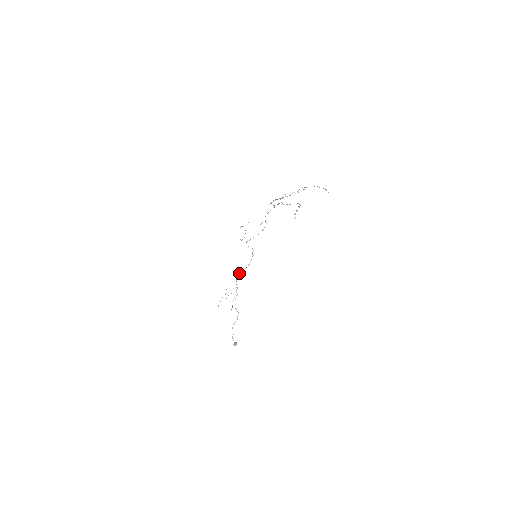
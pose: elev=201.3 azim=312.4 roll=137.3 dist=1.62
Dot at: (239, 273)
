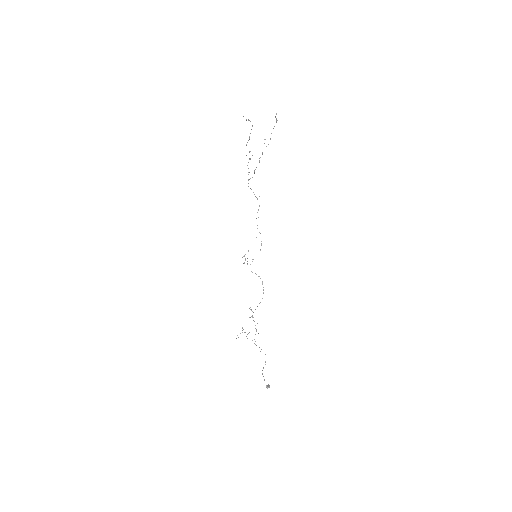
Dot at: occluded
